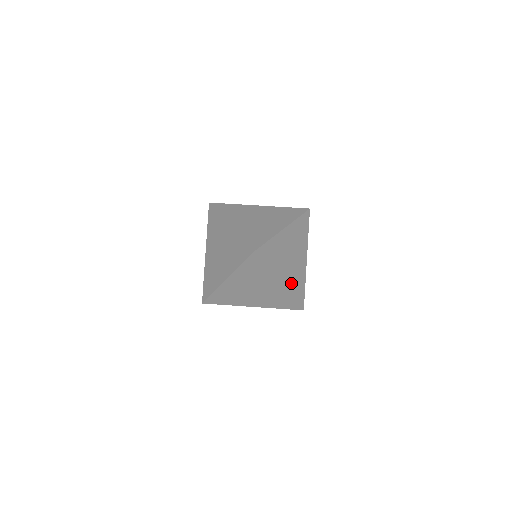
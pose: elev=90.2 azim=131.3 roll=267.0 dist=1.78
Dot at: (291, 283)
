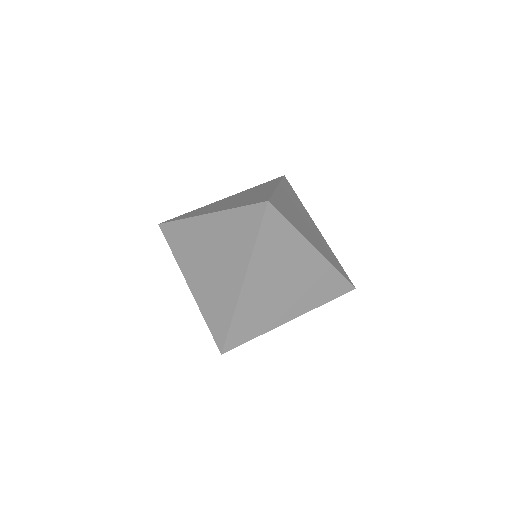
Dot at: (251, 305)
